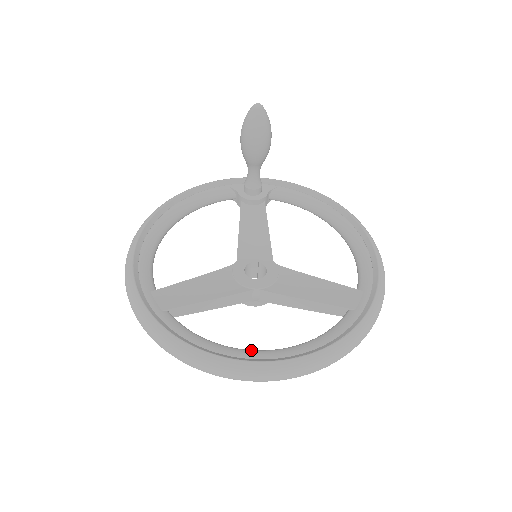
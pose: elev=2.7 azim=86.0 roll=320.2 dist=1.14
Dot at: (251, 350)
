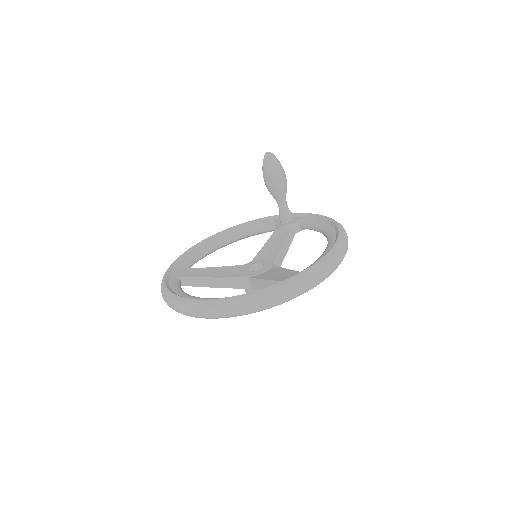
Dot at: (199, 297)
